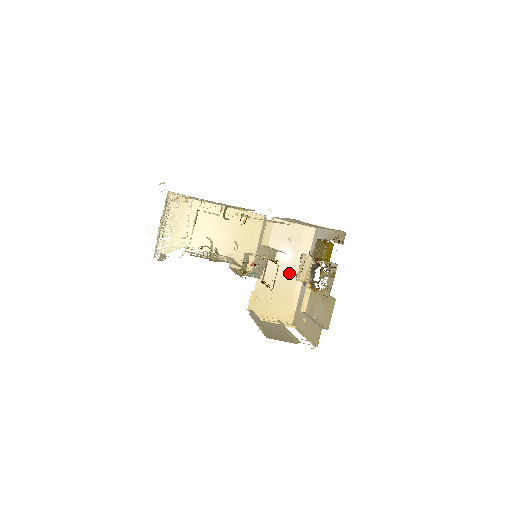
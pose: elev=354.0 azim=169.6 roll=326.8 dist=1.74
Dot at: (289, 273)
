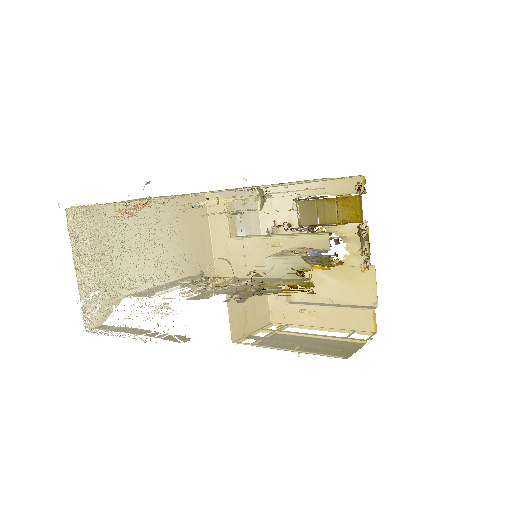
Dot at: occluded
